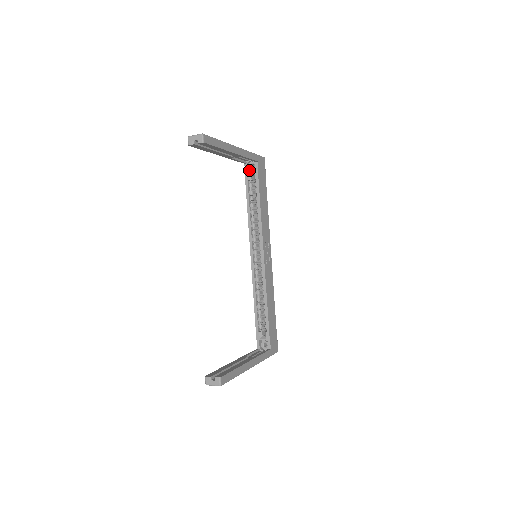
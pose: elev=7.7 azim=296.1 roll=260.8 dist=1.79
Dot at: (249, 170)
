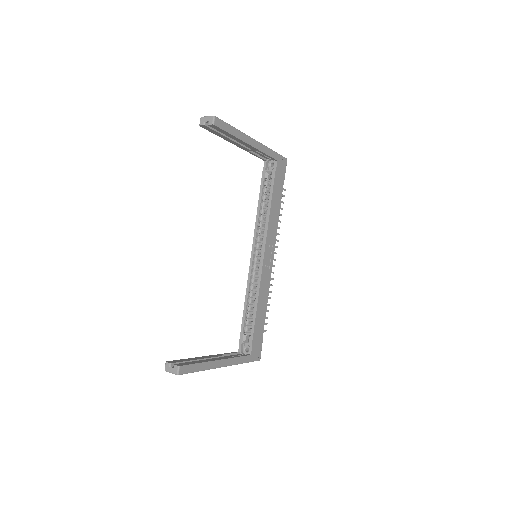
Dot at: (268, 168)
